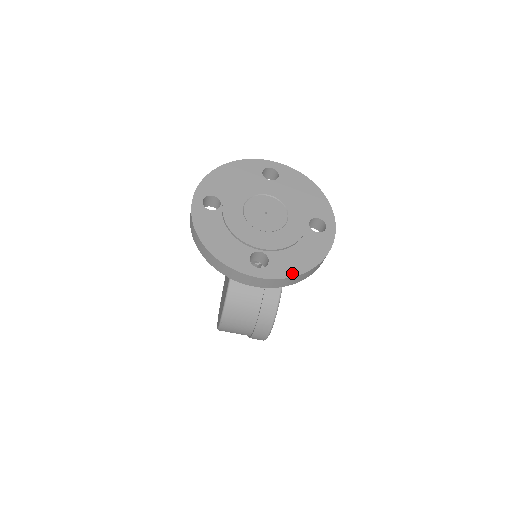
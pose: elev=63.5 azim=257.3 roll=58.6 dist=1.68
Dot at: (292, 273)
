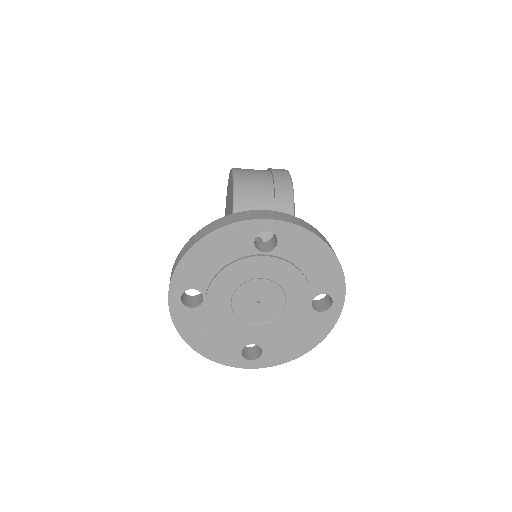
Dot at: (286, 359)
